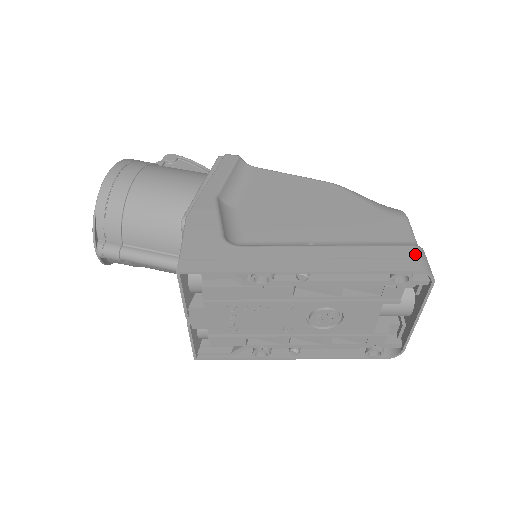
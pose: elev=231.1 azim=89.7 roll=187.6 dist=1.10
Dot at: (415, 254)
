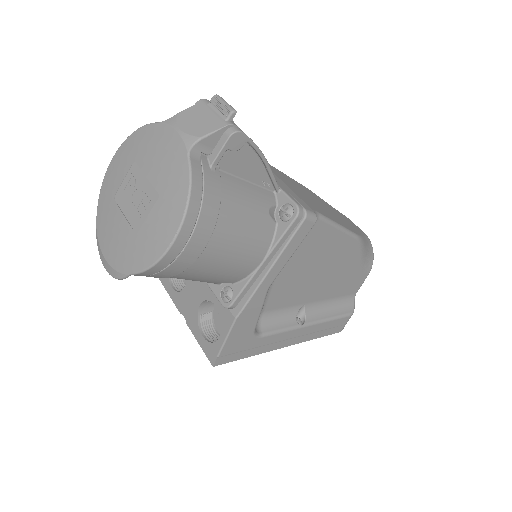
Dot at: occluded
